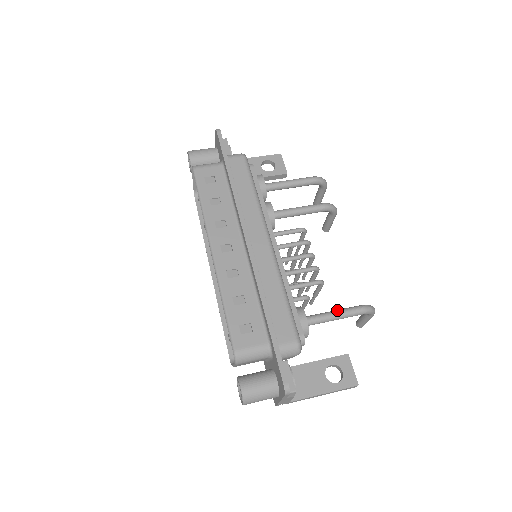
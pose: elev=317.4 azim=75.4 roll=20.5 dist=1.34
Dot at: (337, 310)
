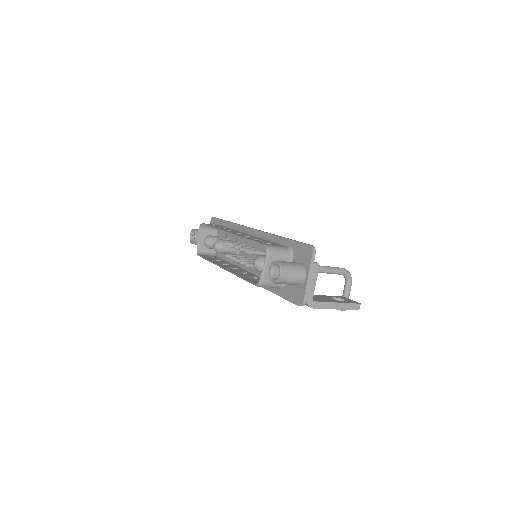
Dot at: occluded
